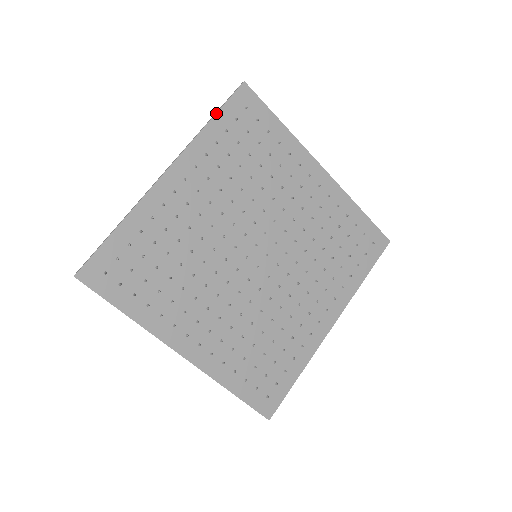
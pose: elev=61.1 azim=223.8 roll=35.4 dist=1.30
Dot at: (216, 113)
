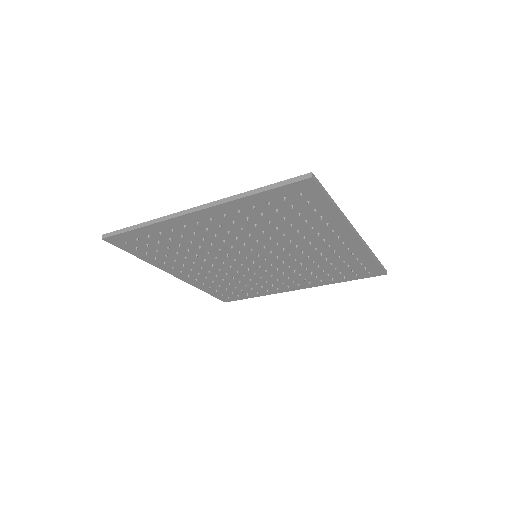
Dot at: (264, 191)
